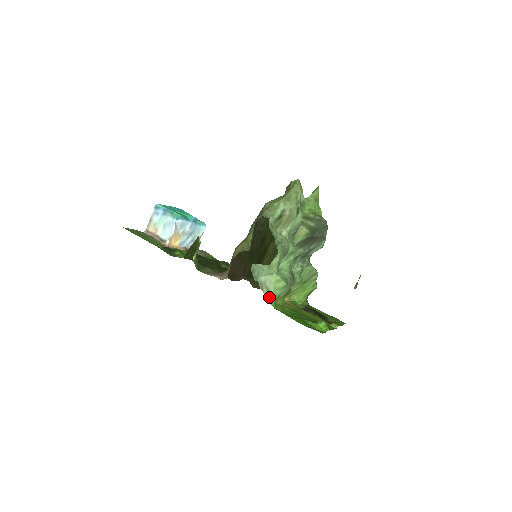
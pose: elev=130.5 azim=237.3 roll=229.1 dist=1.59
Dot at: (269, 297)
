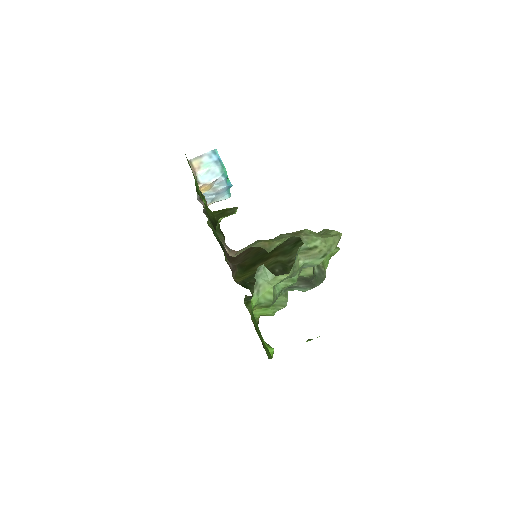
Dot at: (254, 299)
